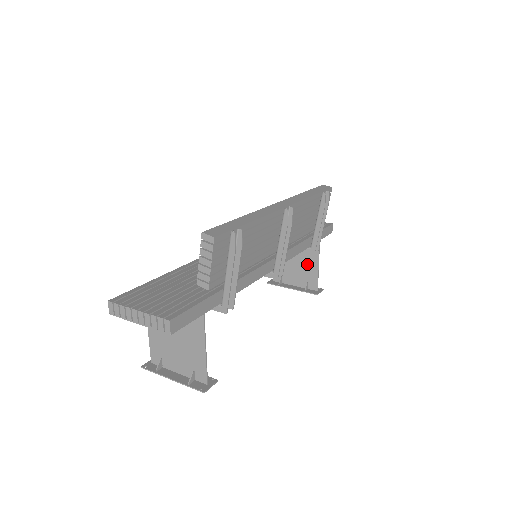
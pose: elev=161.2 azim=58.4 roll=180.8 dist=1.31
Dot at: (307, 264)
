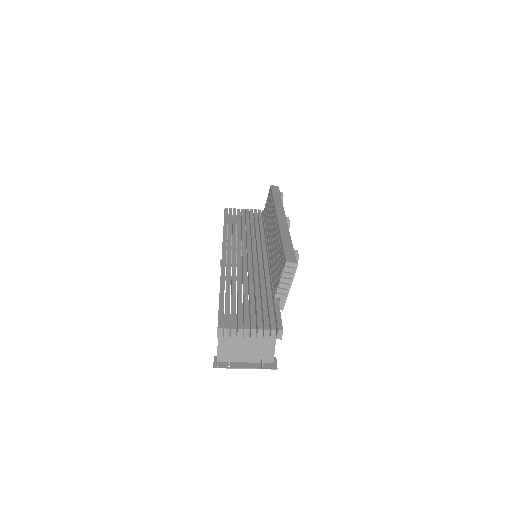
Dot at: occluded
